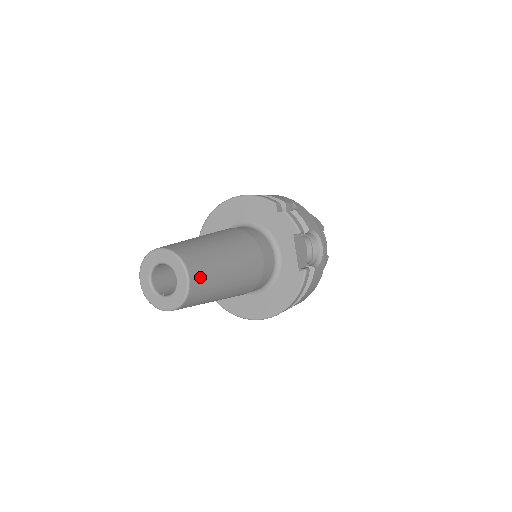
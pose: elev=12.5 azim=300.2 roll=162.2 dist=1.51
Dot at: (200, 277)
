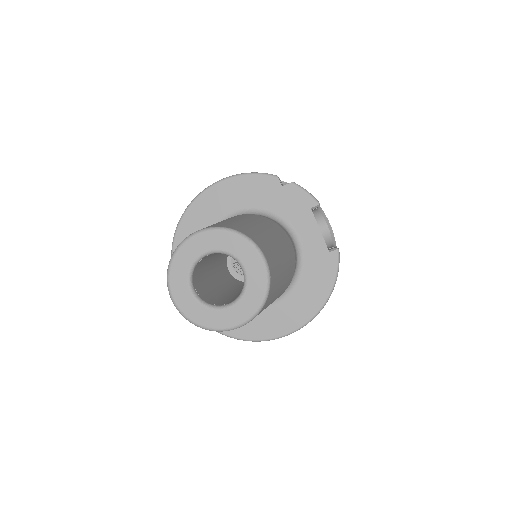
Dot at: (271, 261)
